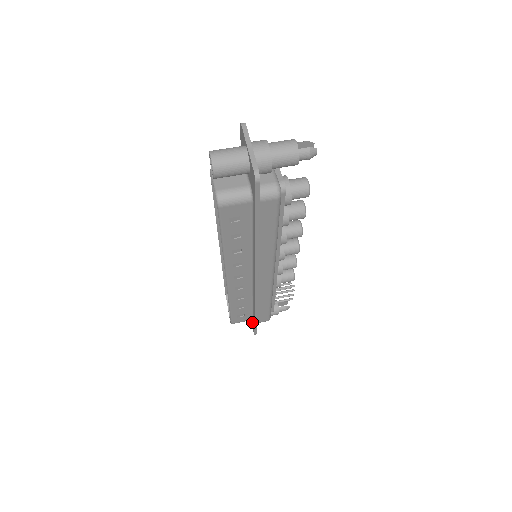
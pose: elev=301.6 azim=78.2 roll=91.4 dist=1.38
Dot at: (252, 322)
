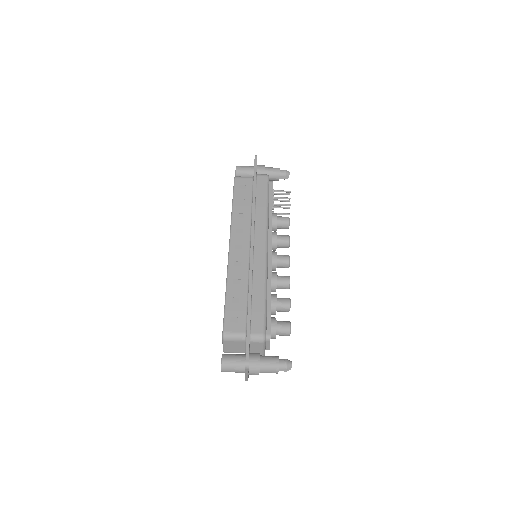
Dot at: occluded
